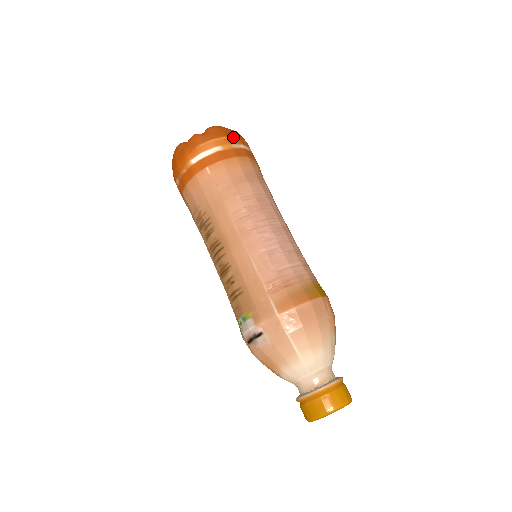
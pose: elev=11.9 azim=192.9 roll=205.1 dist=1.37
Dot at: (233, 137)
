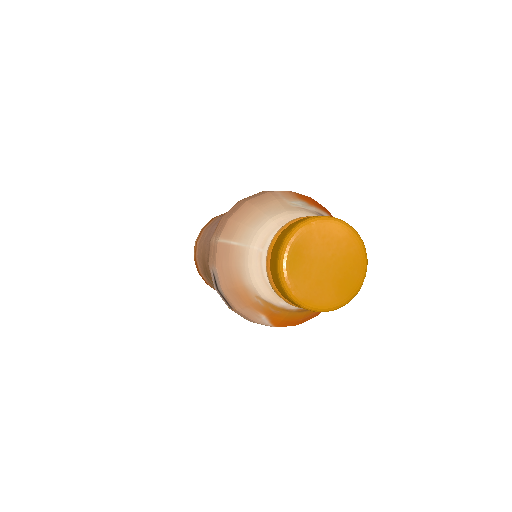
Dot at: occluded
